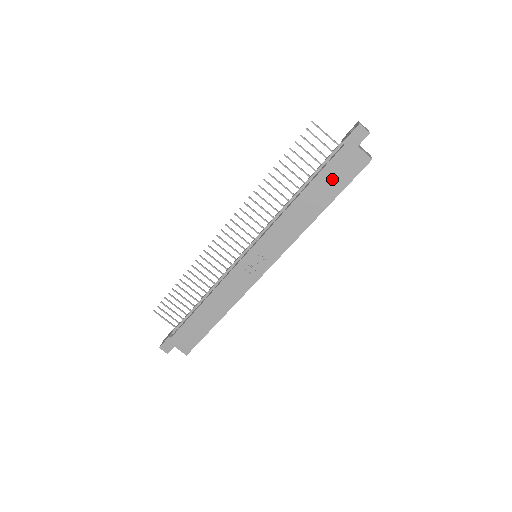
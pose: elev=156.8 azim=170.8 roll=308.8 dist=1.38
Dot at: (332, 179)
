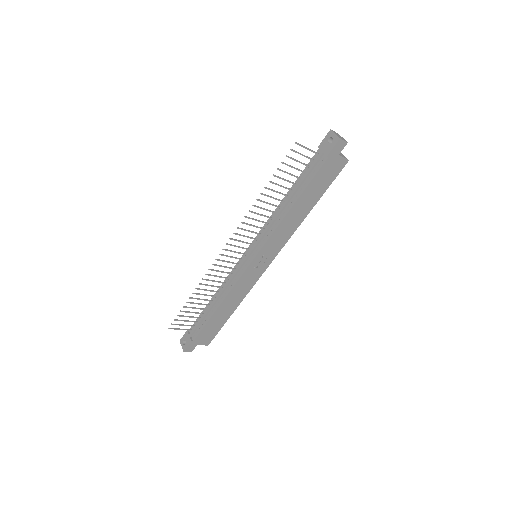
Dot at: (319, 184)
